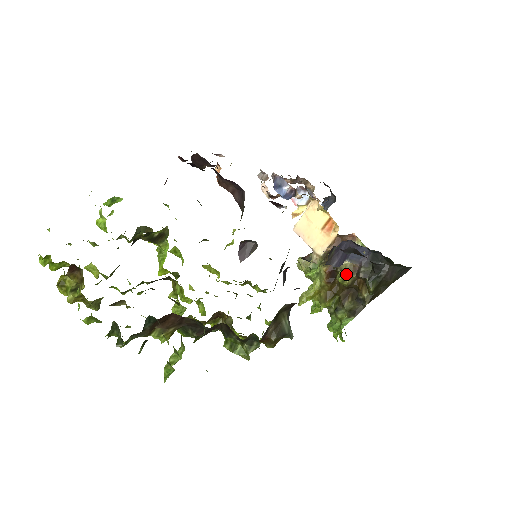
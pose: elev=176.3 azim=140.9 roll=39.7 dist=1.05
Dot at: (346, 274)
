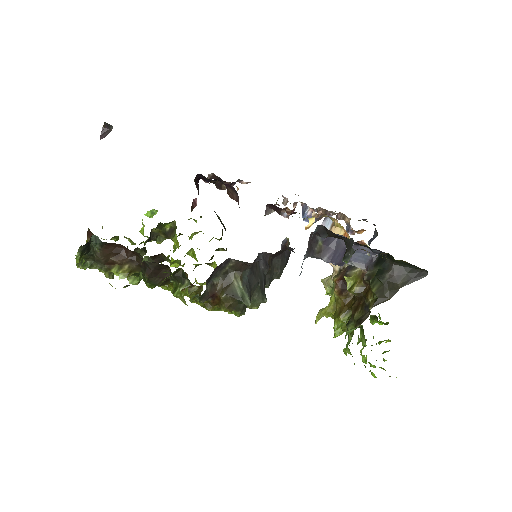
Dot at: (354, 281)
